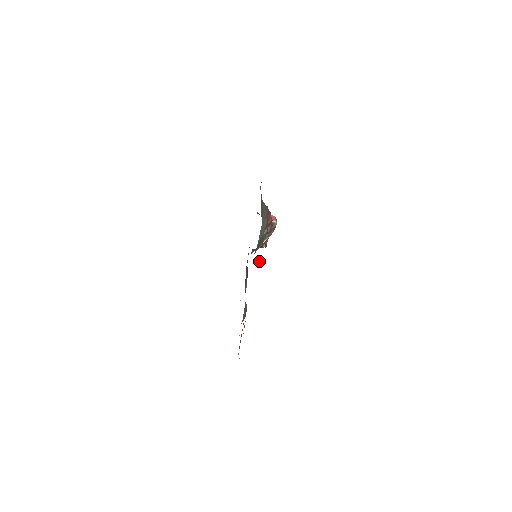
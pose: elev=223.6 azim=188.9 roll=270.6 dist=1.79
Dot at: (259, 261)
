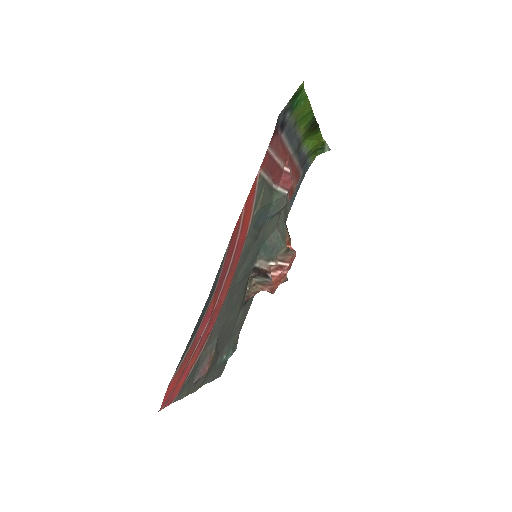
Dot at: (259, 199)
